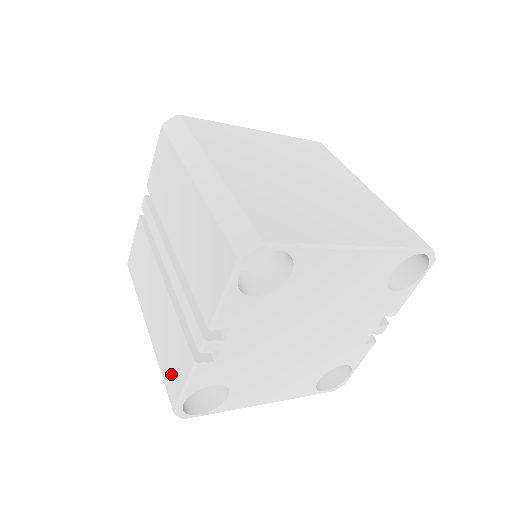
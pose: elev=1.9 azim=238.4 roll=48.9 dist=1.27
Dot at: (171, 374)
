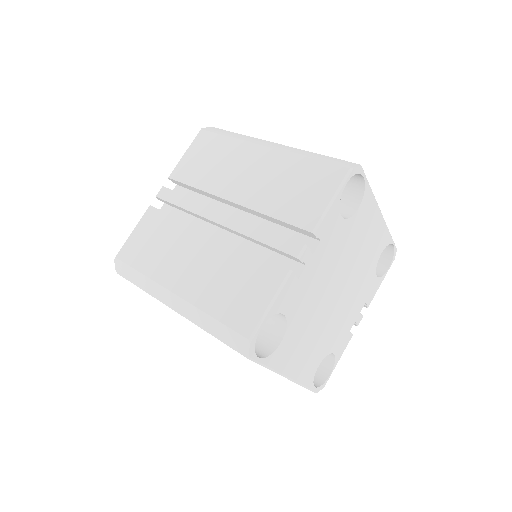
Dot at: (240, 306)
